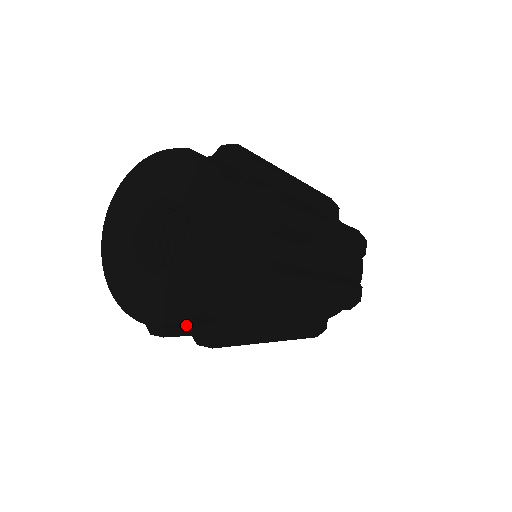
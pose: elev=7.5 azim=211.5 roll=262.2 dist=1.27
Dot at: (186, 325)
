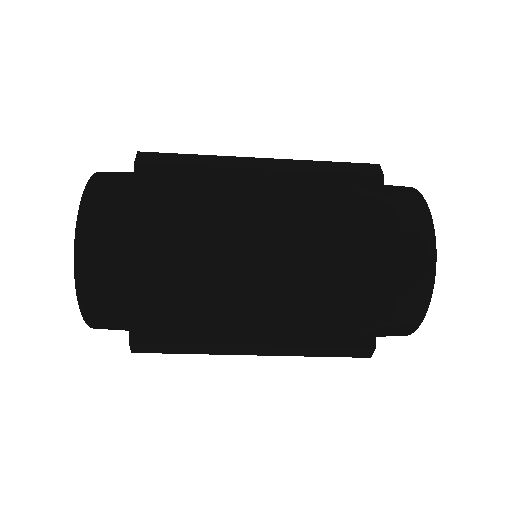
Dot at: (111, 329)
